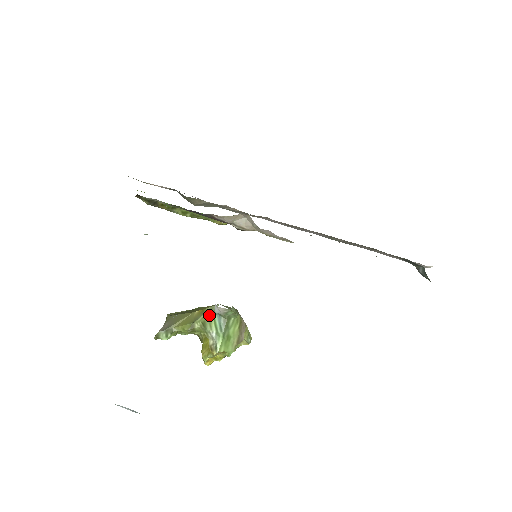
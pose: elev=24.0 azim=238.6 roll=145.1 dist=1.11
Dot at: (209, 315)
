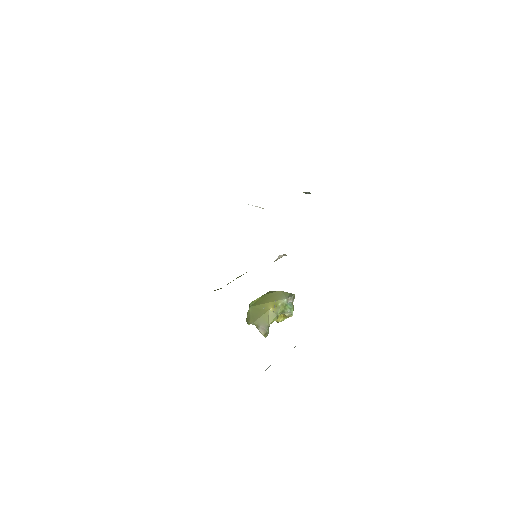
Dot at: (284, 306)
